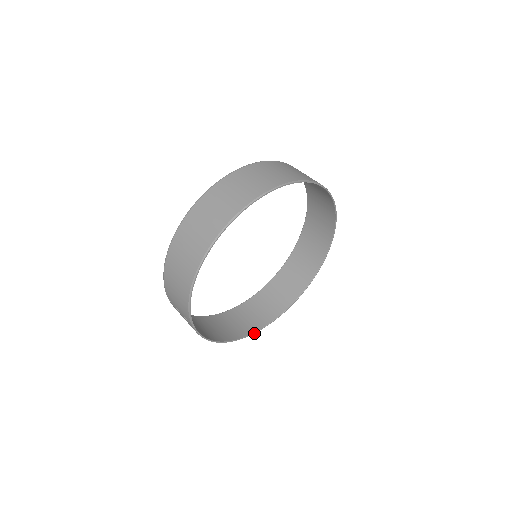
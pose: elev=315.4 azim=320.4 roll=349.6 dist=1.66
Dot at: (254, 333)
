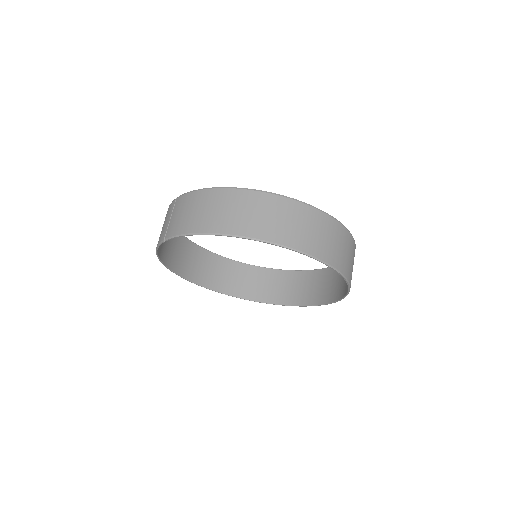
Dot at: (181, 277)
